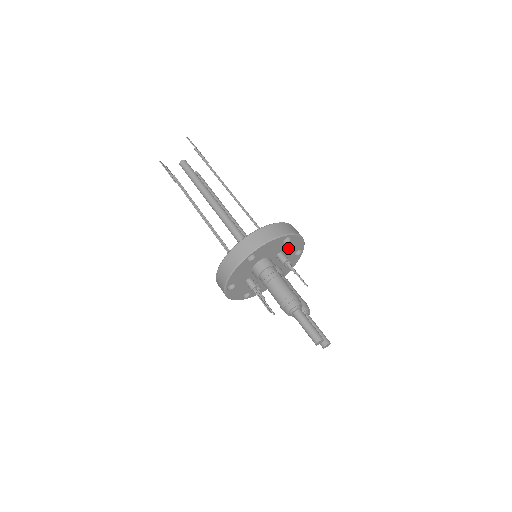
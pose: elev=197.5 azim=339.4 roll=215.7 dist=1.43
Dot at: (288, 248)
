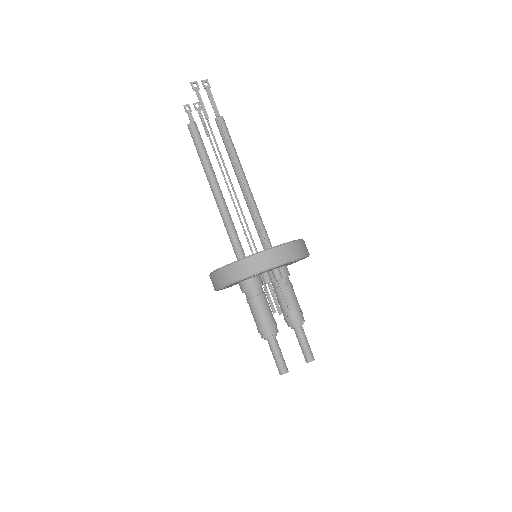
Dot at: occluded
